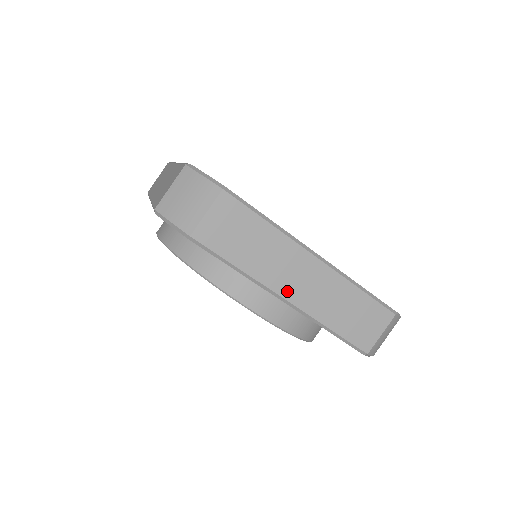
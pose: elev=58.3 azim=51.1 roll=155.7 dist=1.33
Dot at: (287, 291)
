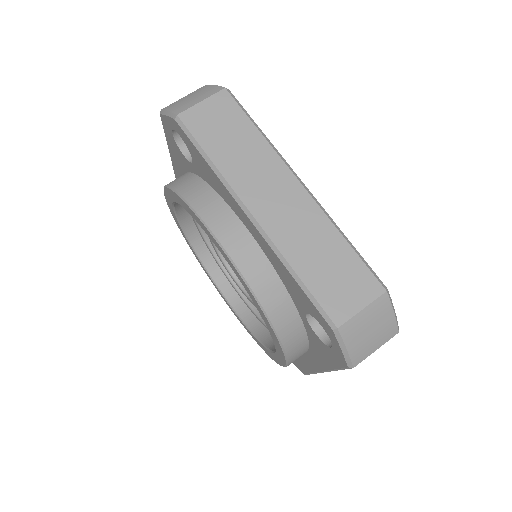
Dot at: occluded
